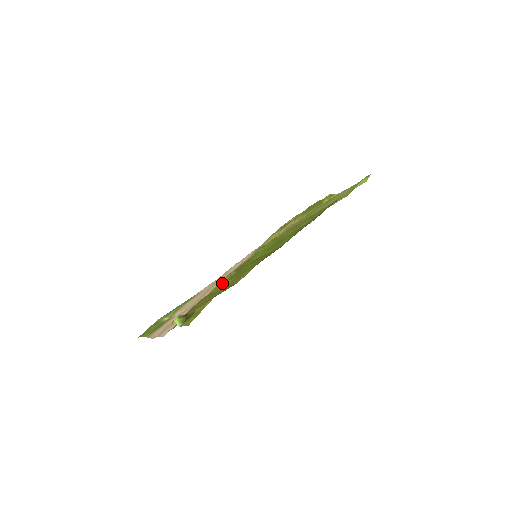
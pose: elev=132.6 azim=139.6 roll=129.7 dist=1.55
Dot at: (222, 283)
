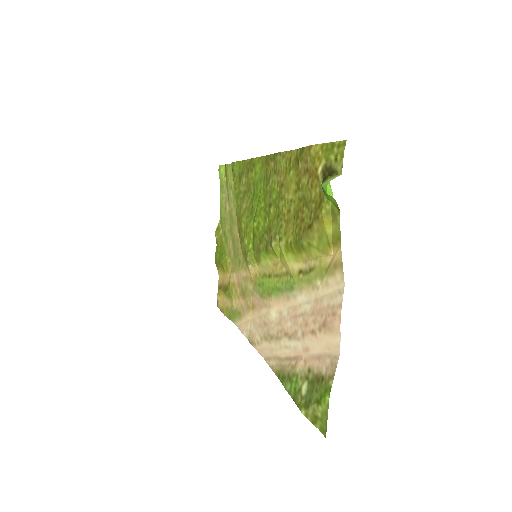
Dot at: (283, 230)
